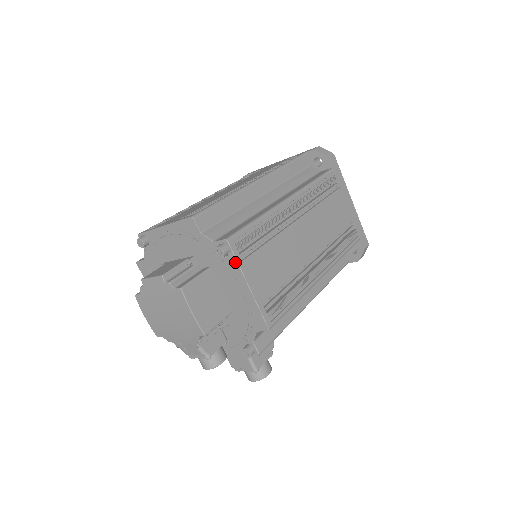
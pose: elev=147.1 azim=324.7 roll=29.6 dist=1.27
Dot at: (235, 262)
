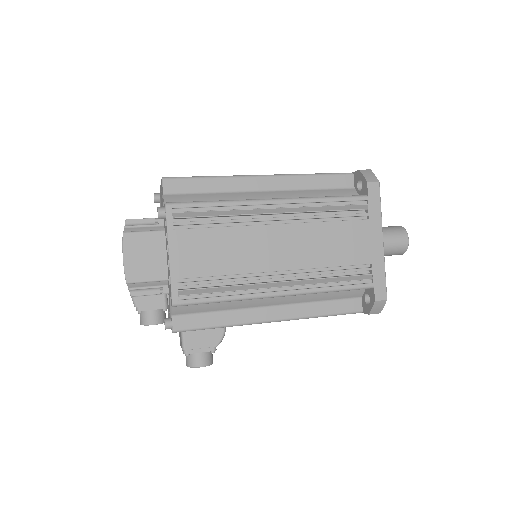
Dot at: (166, 227)
